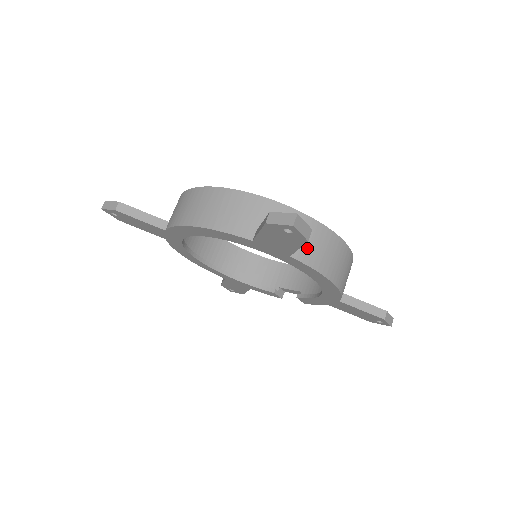
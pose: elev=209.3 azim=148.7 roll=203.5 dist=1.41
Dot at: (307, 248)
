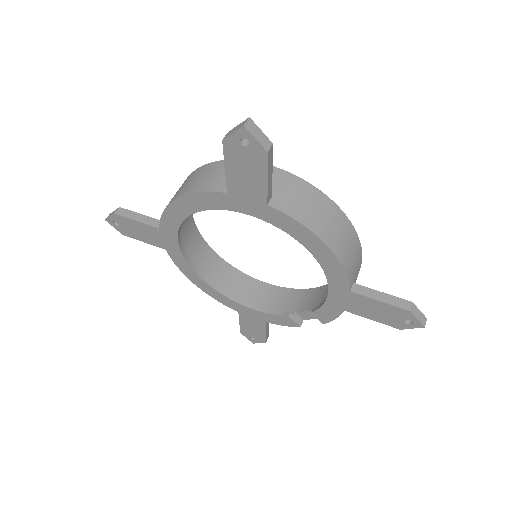
Dot at: (288, 200)
